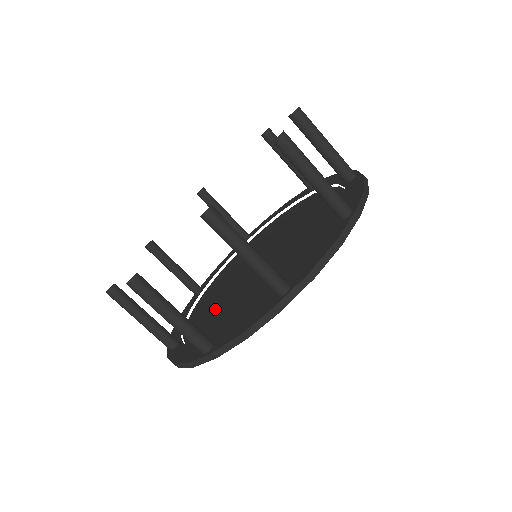
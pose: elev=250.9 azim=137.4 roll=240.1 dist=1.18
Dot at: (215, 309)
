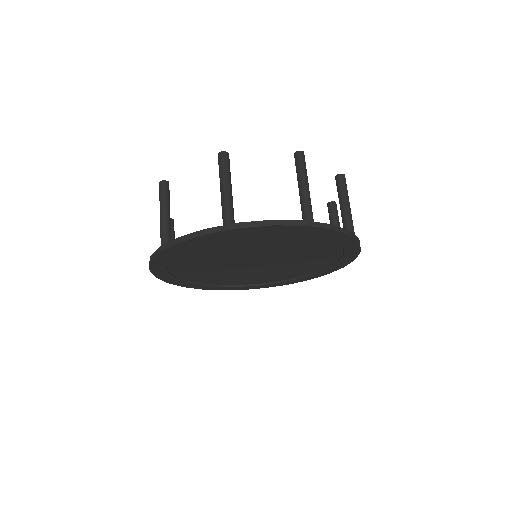
Dot at: (210, 257)
